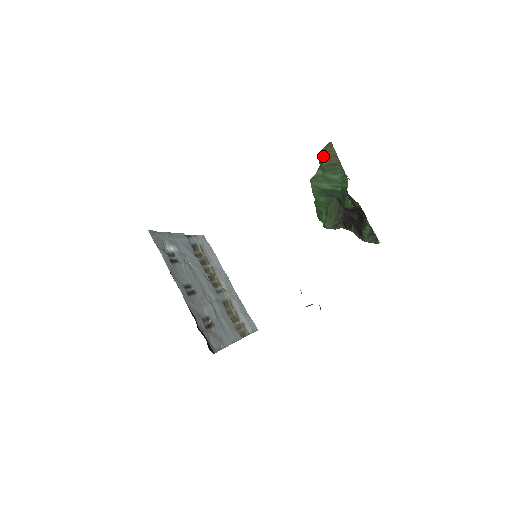
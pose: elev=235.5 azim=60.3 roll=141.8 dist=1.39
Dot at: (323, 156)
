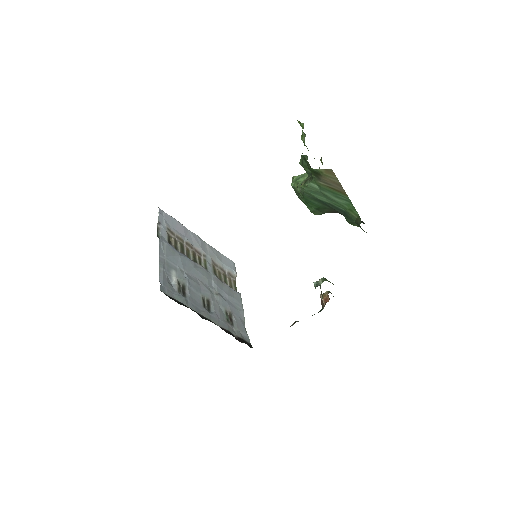
Dot at: (320, 177)
